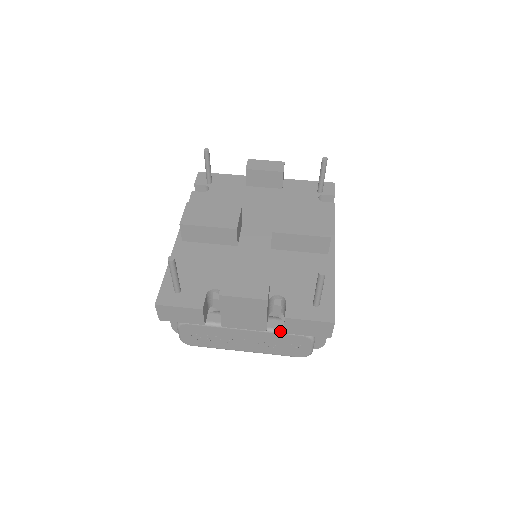
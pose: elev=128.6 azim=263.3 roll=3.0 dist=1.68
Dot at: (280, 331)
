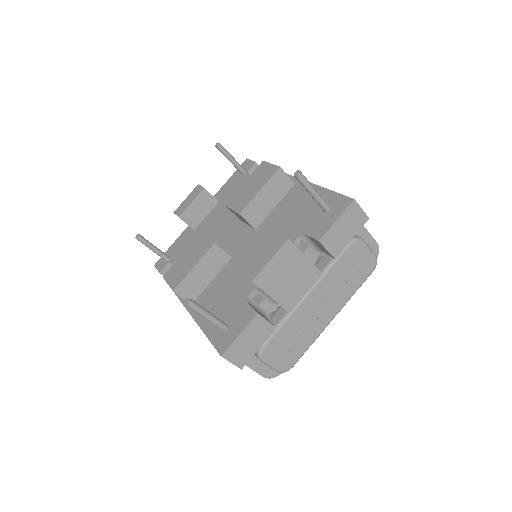
Dot at: (332, 263)
